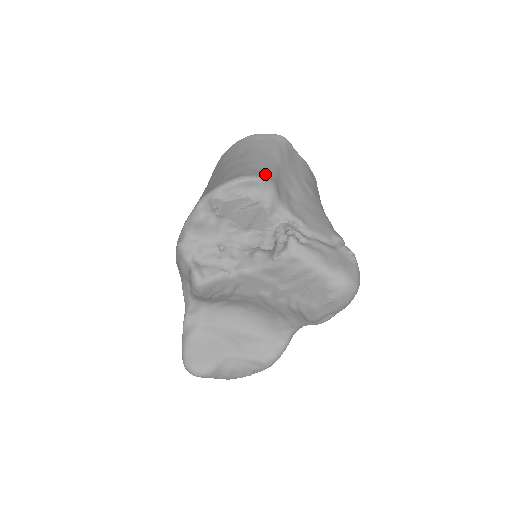
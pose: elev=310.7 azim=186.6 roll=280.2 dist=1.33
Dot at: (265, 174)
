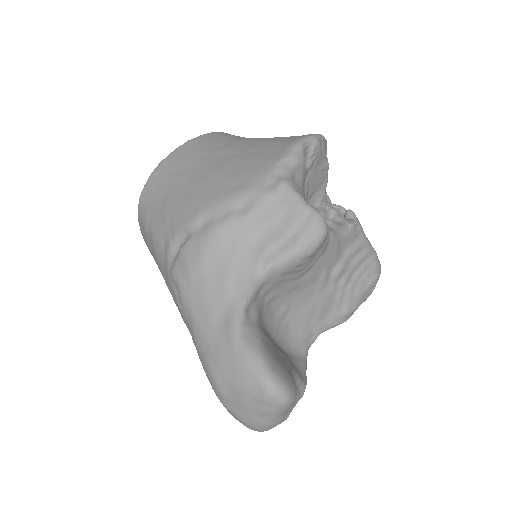
Dot at: occluded
